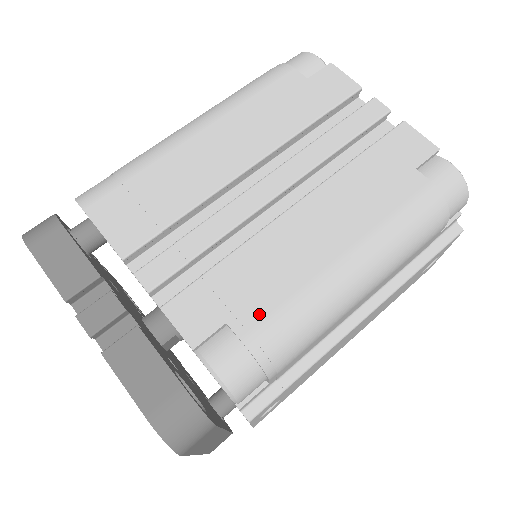
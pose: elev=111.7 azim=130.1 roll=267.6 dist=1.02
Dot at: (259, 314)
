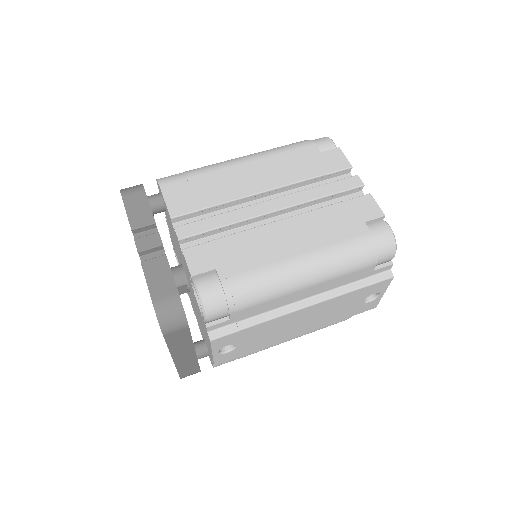
Dot at: (236, 270)
